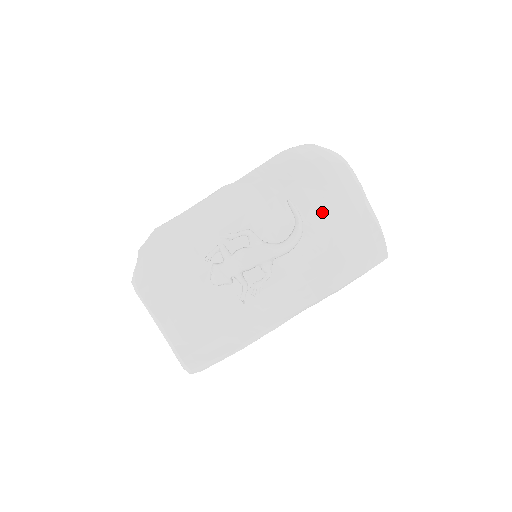
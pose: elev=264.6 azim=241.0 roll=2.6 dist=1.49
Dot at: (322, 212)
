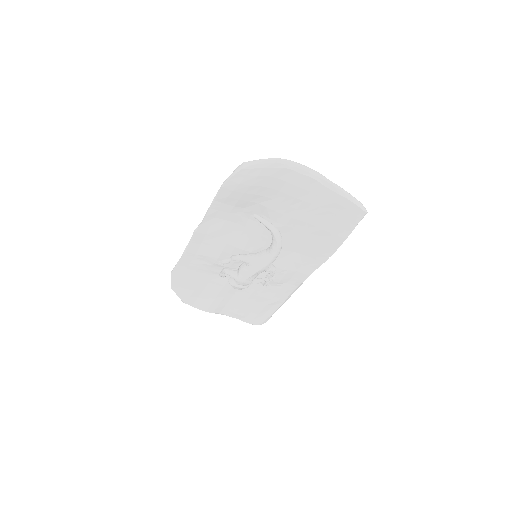
Dot at: (288, 212)
